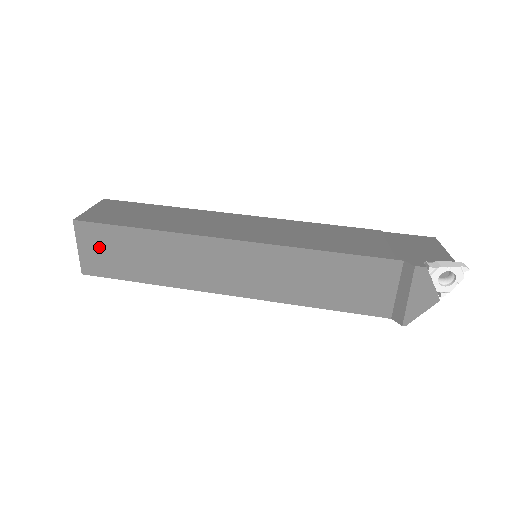
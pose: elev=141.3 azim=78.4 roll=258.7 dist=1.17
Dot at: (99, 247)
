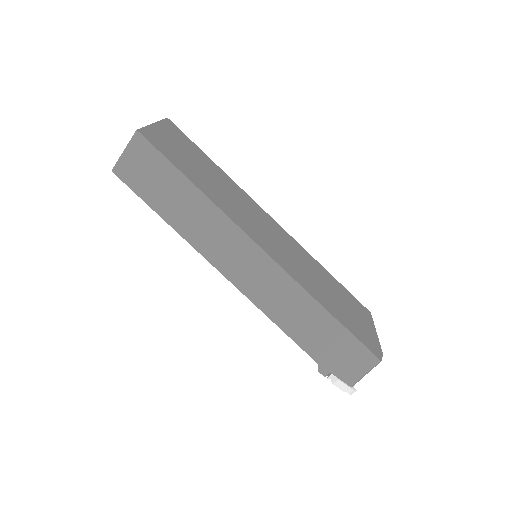
Dot at: occluded
